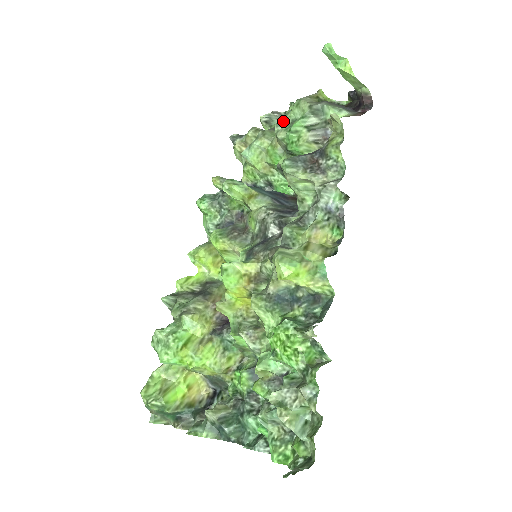
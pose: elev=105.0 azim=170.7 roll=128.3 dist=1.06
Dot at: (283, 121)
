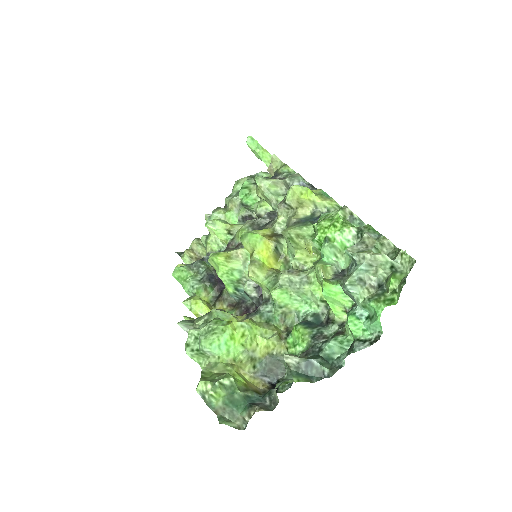
Dot at: (230, 196)
